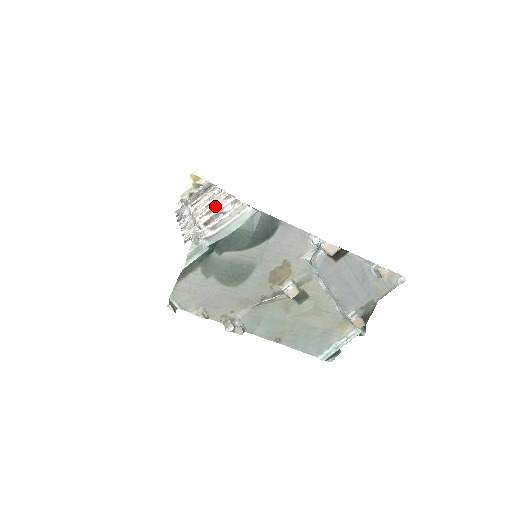
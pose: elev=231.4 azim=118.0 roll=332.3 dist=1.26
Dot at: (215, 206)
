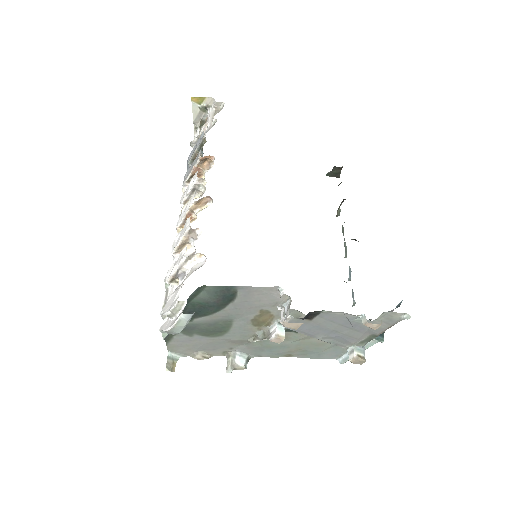
Dot at: (183, 240)
